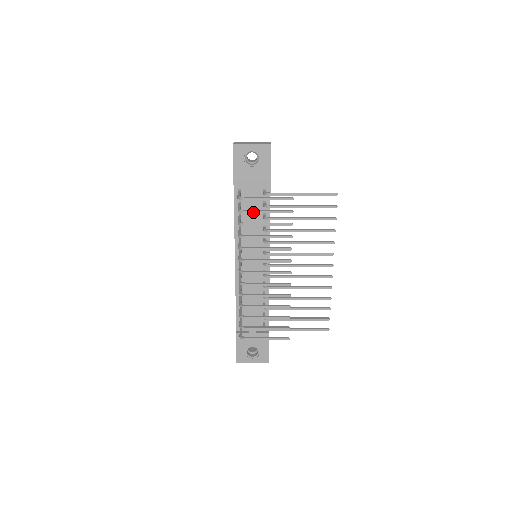
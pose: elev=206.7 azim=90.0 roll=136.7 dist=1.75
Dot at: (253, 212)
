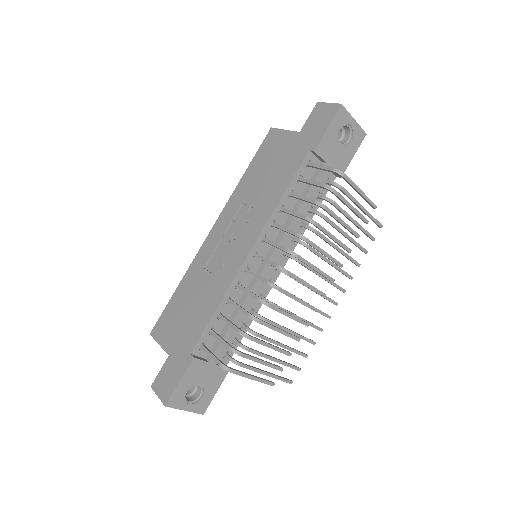
Dot at: (342, 198)
